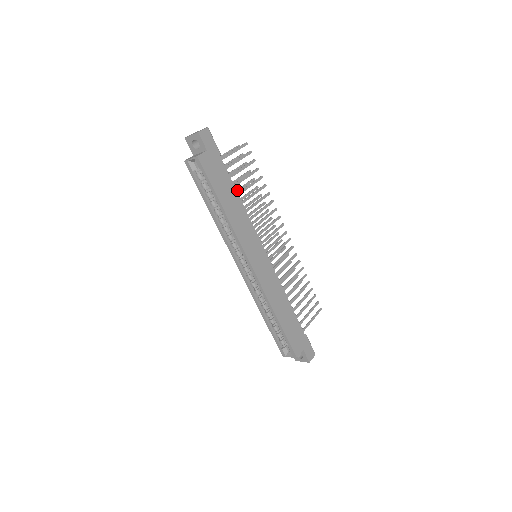
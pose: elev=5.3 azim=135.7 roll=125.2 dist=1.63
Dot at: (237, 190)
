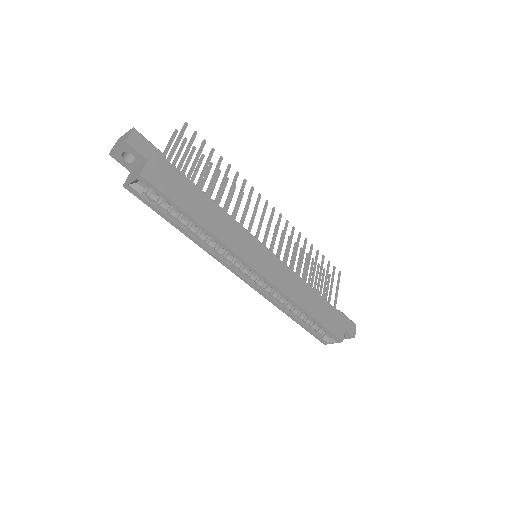
Dot at: (200, 188)
